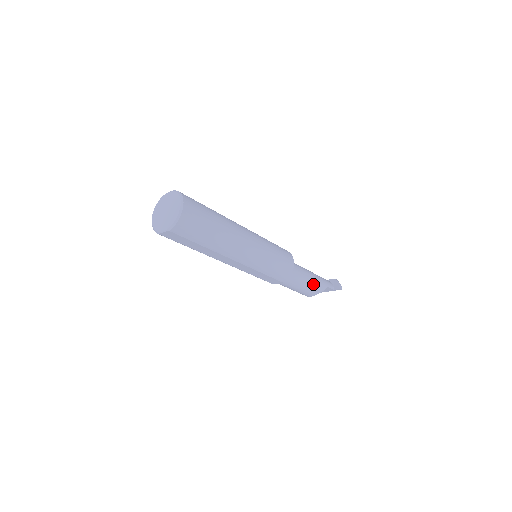
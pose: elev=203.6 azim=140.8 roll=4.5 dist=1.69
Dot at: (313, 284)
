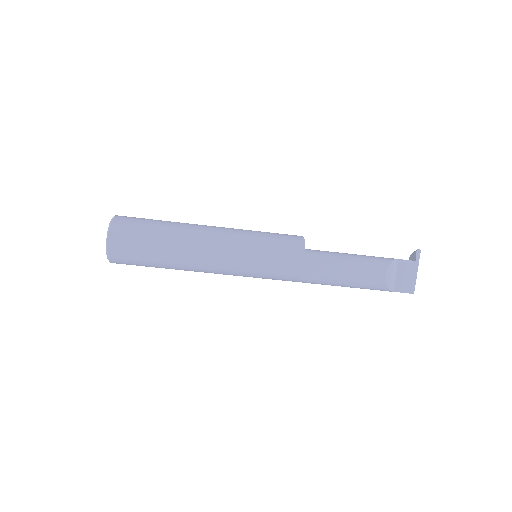
Dot at: (366, 257)
